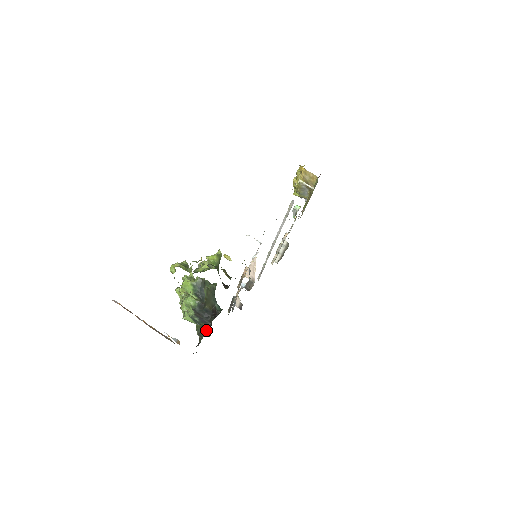
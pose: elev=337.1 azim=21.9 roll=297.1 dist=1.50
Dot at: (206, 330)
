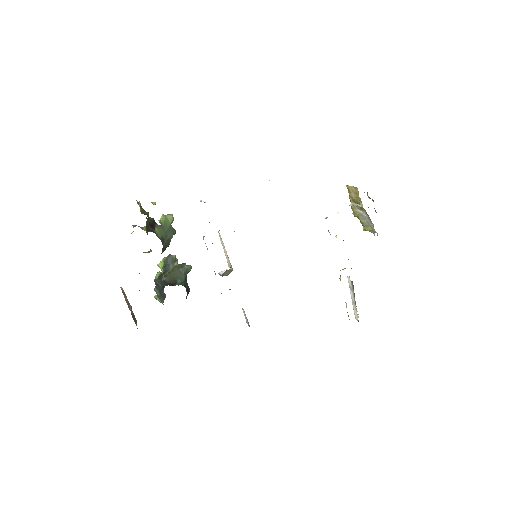
Dot at: occluded
